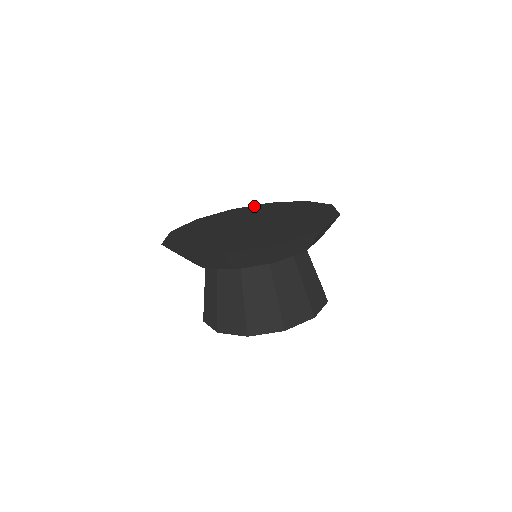
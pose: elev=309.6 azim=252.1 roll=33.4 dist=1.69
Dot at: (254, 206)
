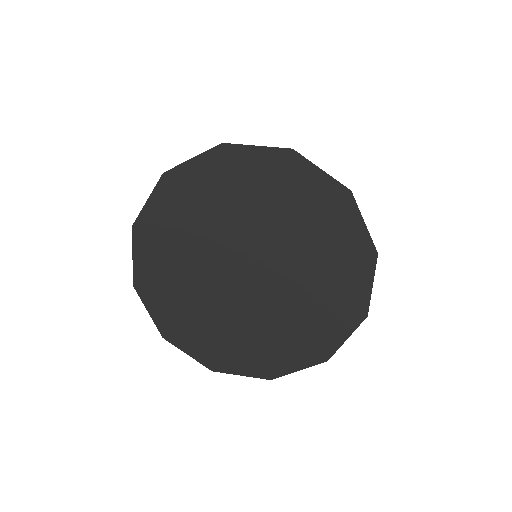
Dot at: (321, 182)
